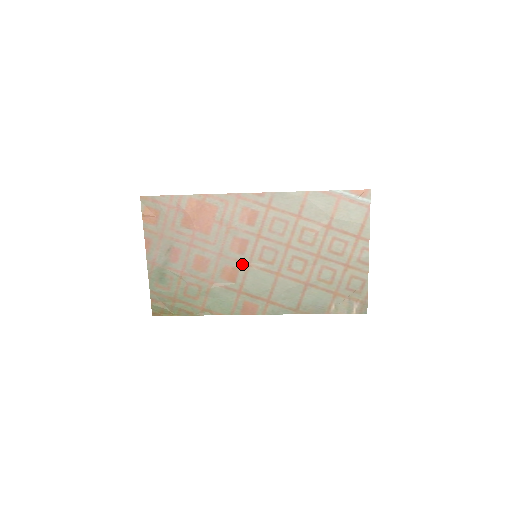
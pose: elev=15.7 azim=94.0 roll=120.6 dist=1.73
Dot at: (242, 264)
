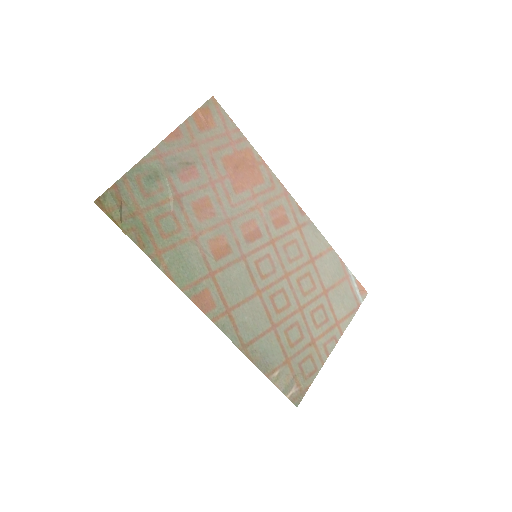
Dot at: (238, 250)
